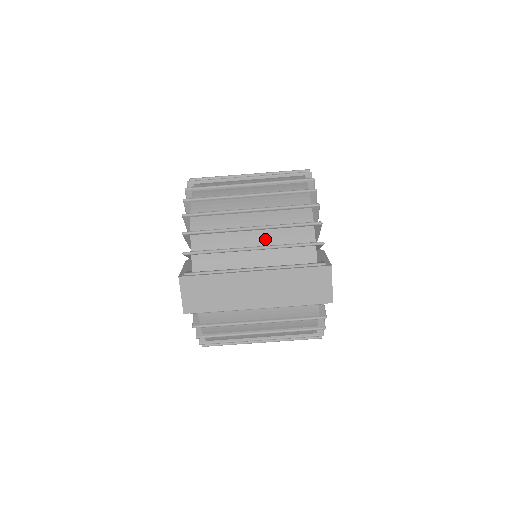
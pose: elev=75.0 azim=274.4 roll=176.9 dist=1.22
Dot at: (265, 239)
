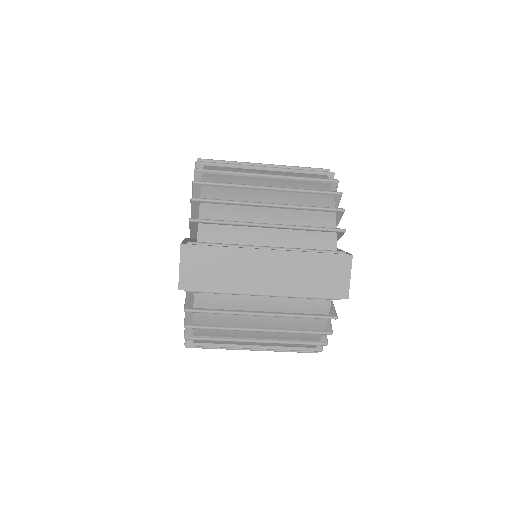
Dot at: (282, 218)
